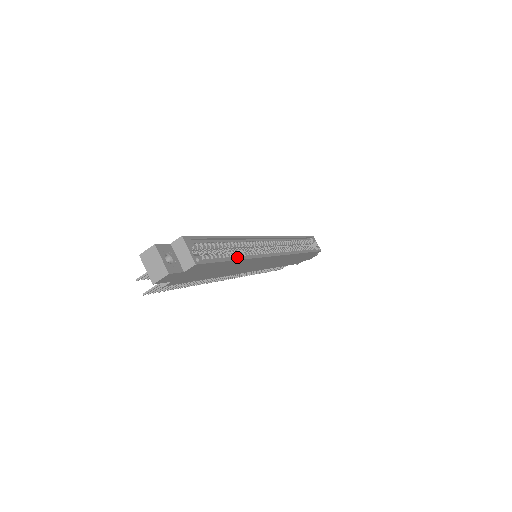
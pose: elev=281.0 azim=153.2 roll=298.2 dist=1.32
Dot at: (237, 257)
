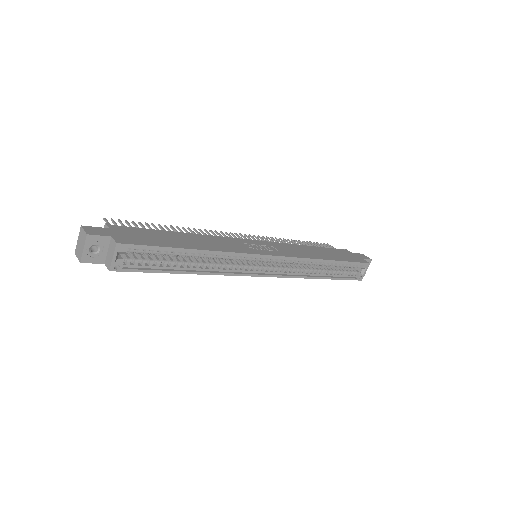
Dot at: (187, 271)
